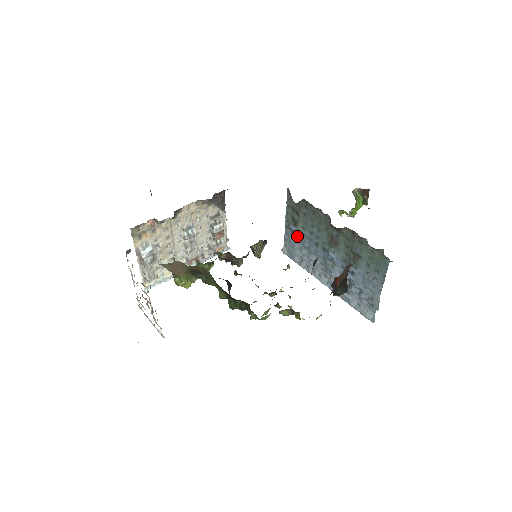
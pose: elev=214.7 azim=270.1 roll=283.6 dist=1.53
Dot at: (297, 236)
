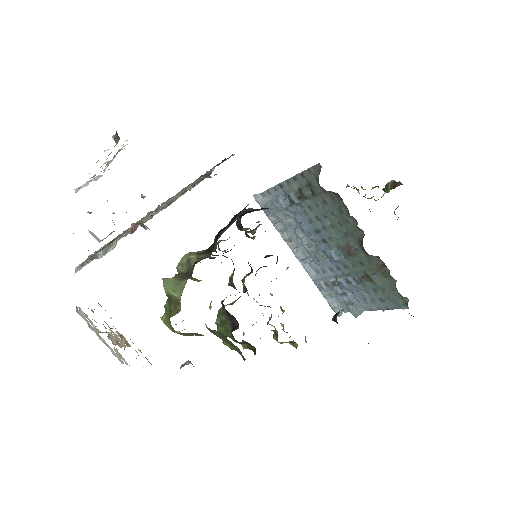
Dot at: (293, 205)
